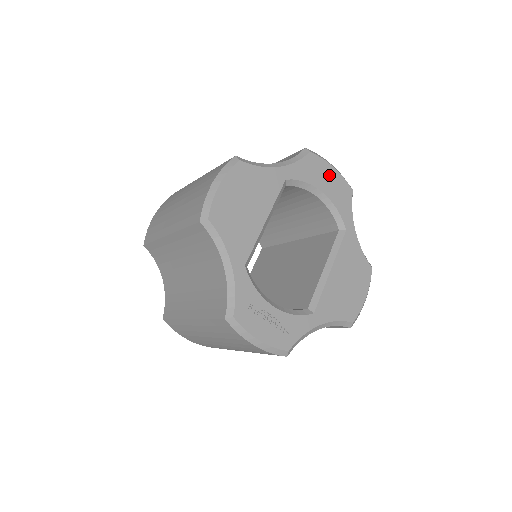
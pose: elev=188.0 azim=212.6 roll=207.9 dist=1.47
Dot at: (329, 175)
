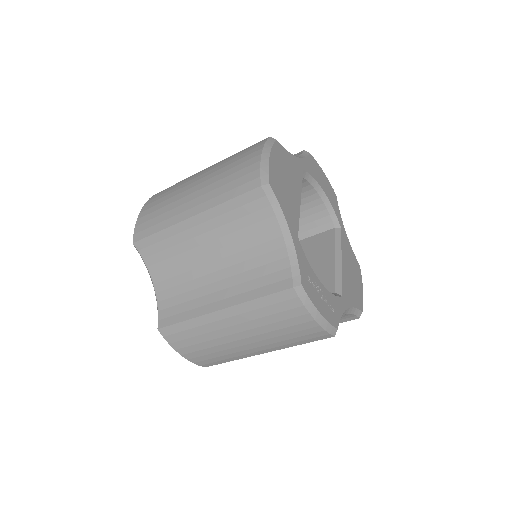
Dot at: (323, 177)
